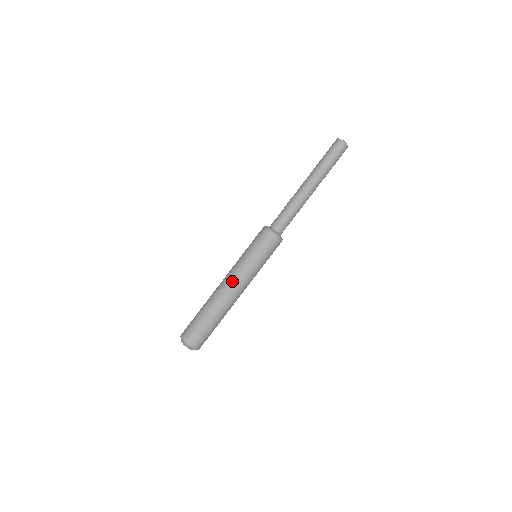
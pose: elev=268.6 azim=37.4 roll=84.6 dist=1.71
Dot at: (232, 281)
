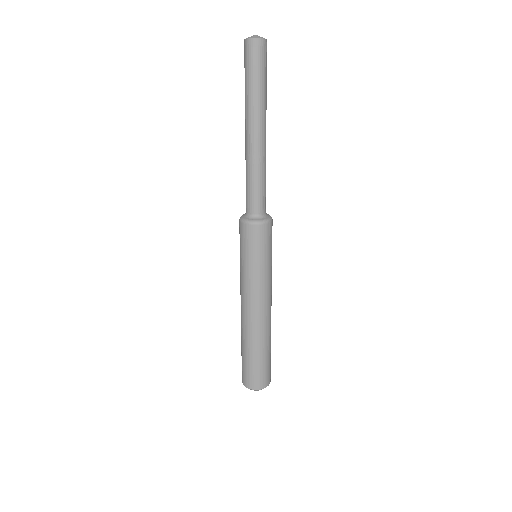
Dot at: (246, 303)
